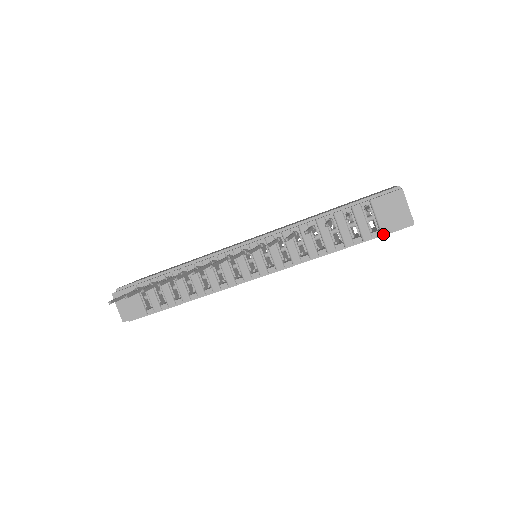
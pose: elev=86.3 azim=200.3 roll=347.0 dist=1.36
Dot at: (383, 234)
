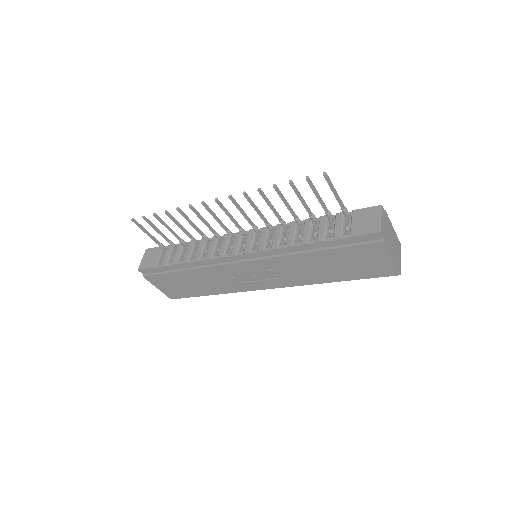
Dot at: (355, 244)
